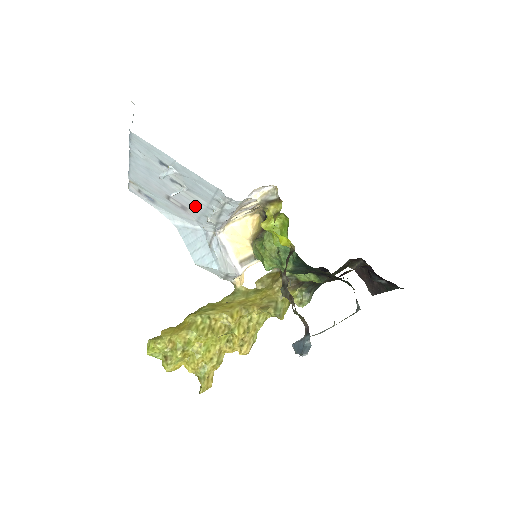
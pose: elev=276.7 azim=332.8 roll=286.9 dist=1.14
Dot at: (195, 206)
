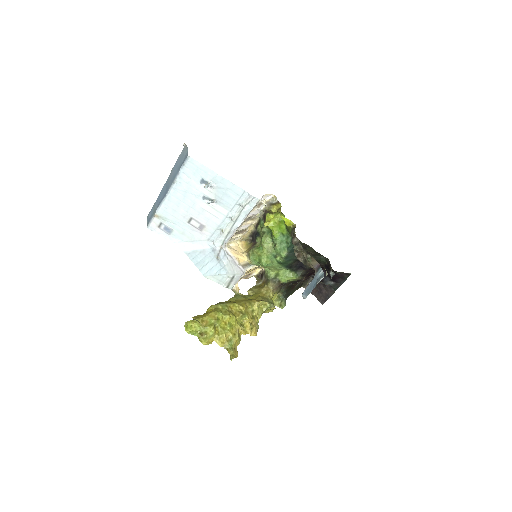
Dot at: (214, 220)
